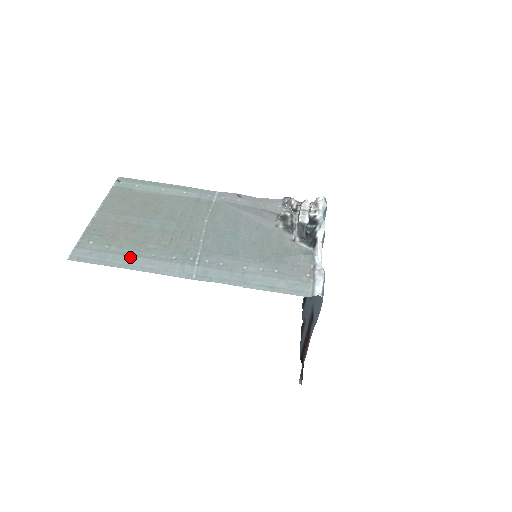
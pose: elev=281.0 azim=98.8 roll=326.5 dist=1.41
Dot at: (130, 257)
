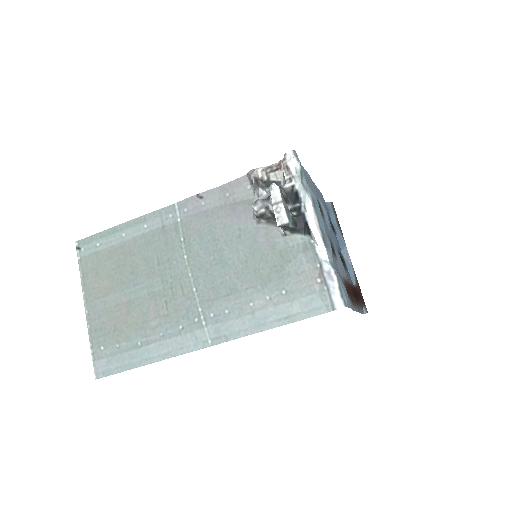
Dot at: (143, 348)
